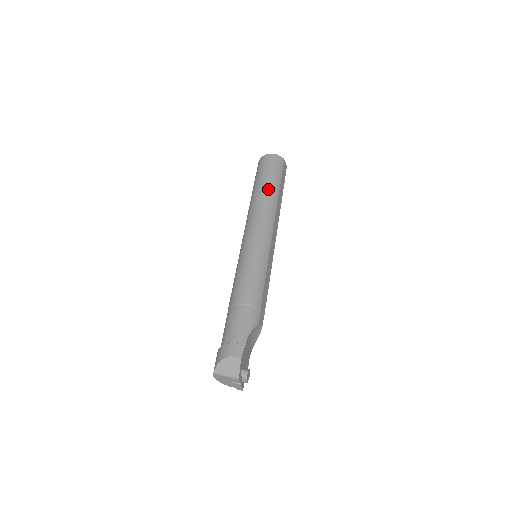
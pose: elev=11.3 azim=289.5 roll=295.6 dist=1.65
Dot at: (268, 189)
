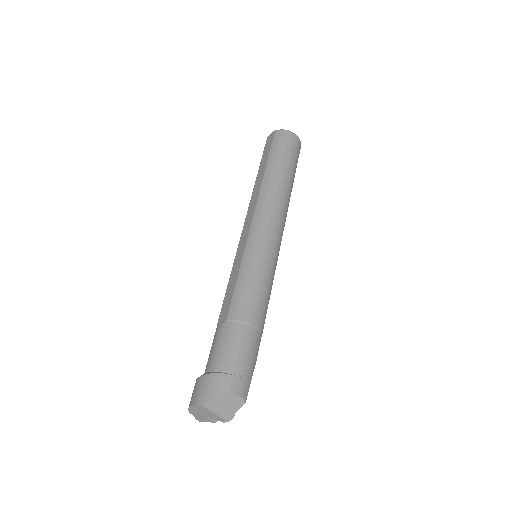
Dot at: (291, 182)
